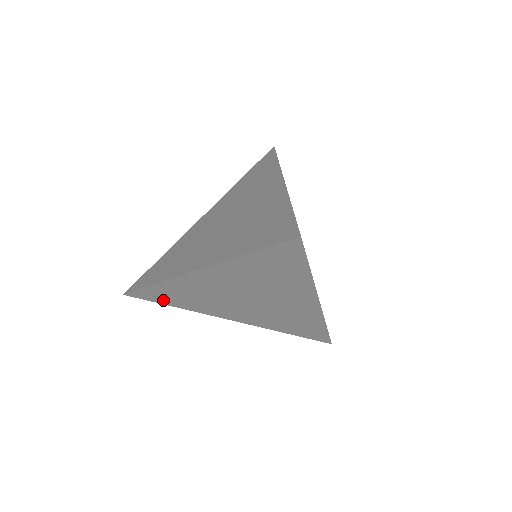
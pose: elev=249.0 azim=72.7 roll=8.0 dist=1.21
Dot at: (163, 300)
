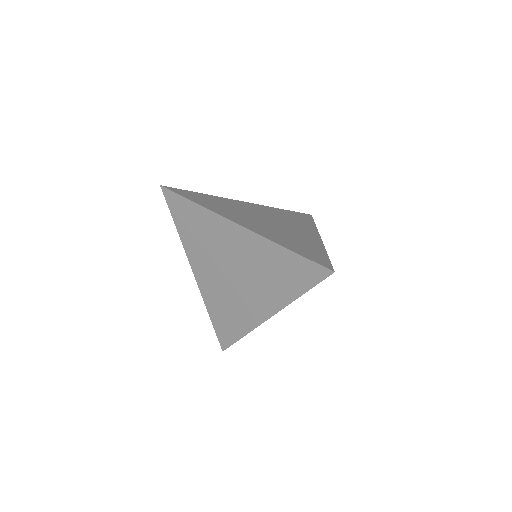
Dot at: (179, 216)
